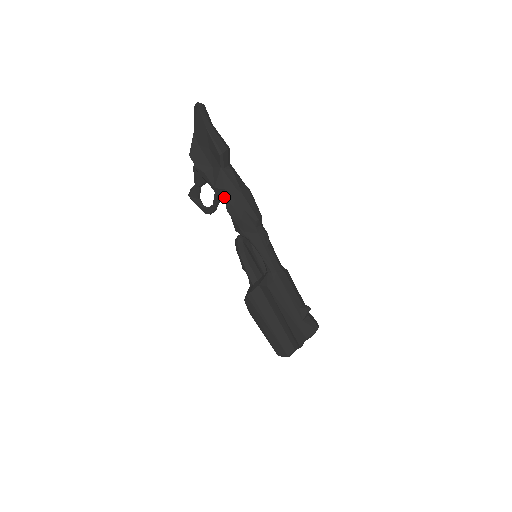
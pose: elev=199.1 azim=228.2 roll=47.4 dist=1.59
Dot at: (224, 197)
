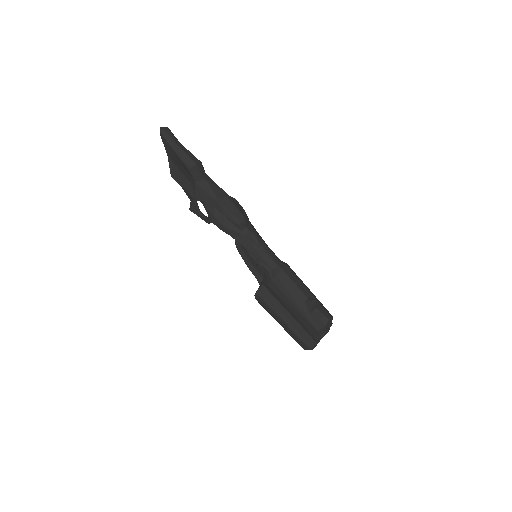
Dot at: occluded
